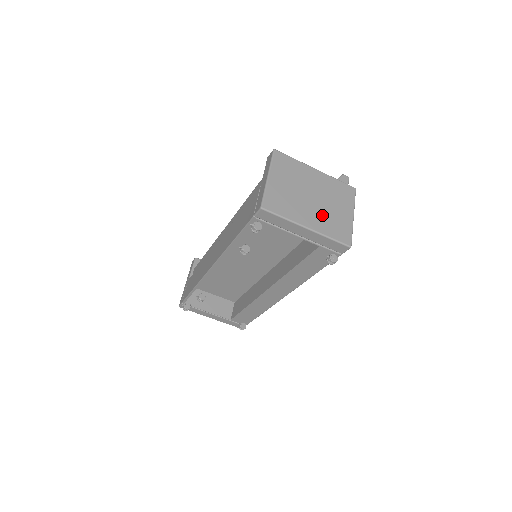
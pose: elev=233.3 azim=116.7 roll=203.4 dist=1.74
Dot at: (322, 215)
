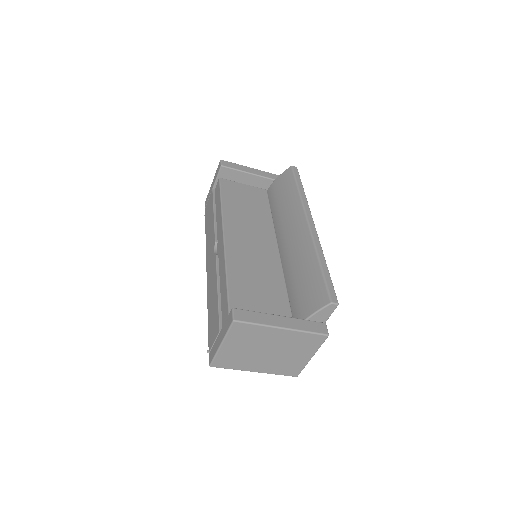
Dot at: (274, 362)
